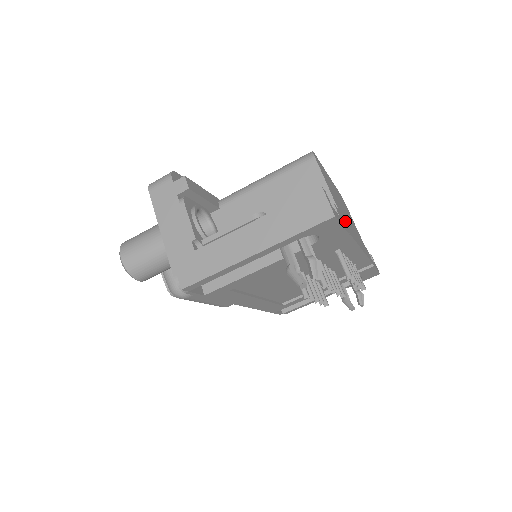
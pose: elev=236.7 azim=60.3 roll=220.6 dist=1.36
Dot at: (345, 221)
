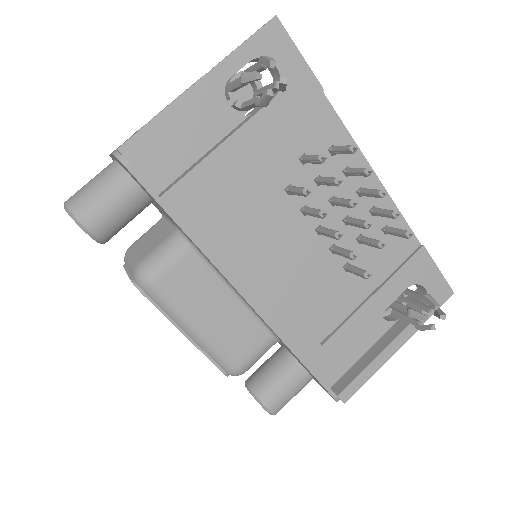
Dot at: occluded
